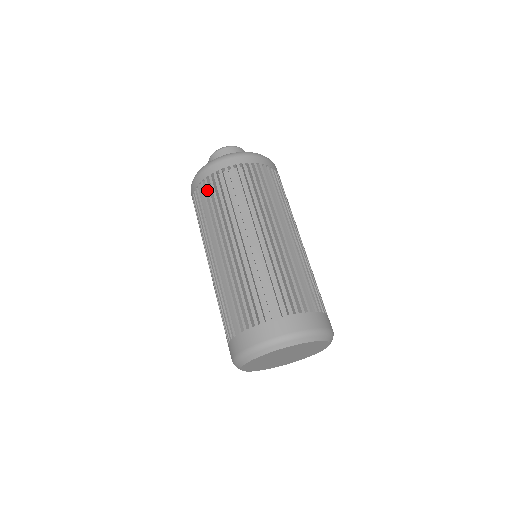
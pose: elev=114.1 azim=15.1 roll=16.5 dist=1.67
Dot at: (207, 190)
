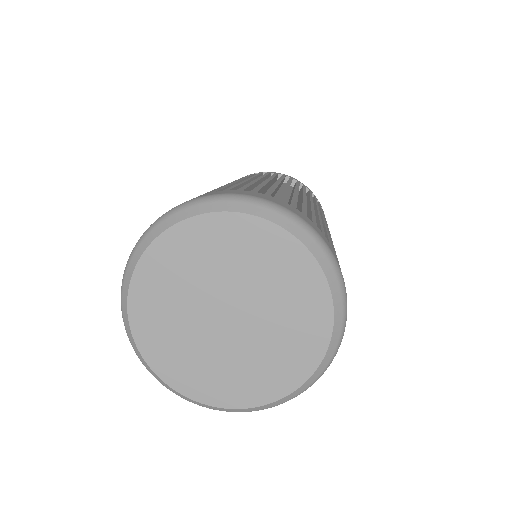
Dot at: occluded
